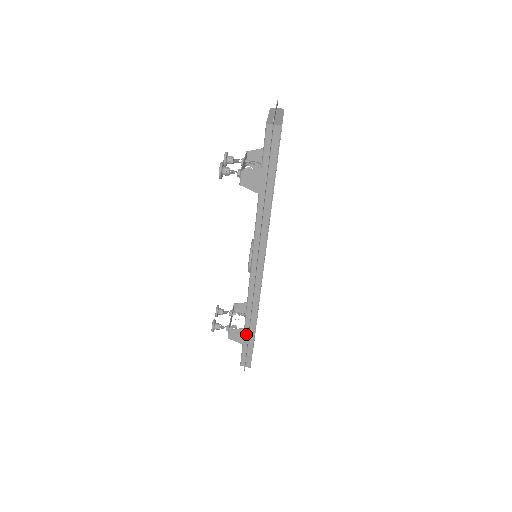
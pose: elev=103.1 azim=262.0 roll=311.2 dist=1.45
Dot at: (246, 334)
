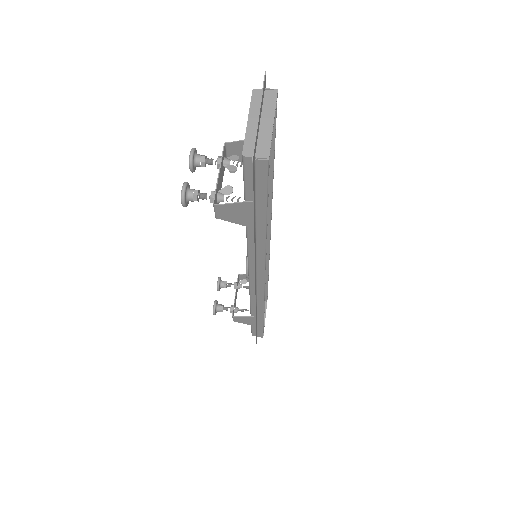
Dot at: (254, 320)
